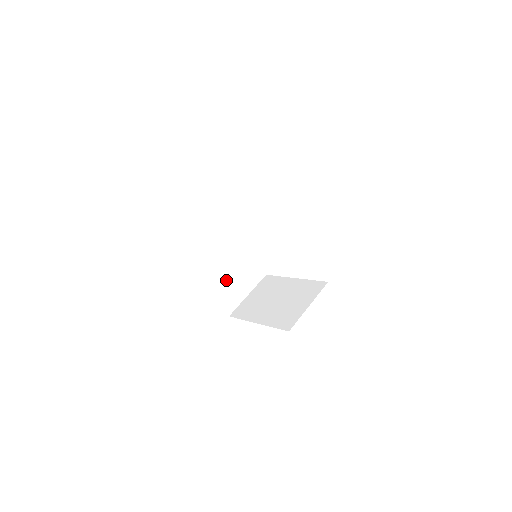
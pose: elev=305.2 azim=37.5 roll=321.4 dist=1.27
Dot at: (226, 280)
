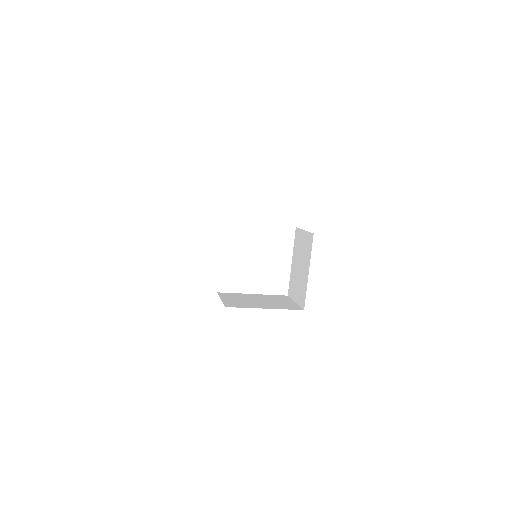
Dot at: (273, 304)
